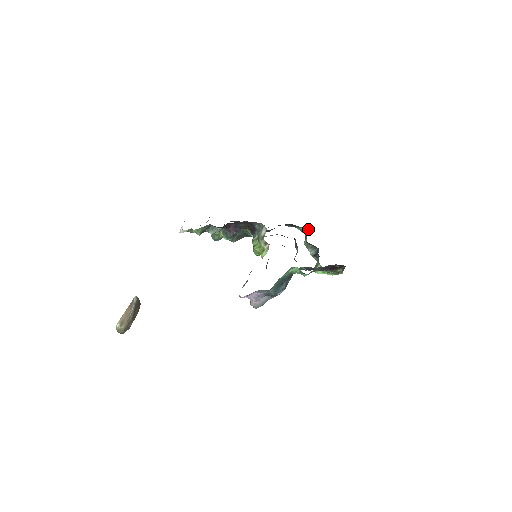
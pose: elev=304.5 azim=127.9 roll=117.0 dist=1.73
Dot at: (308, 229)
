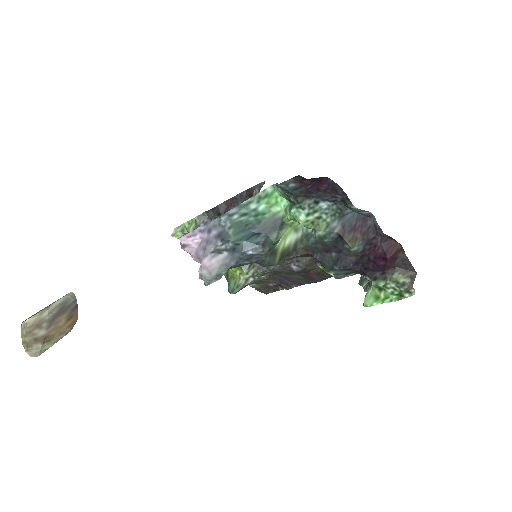
Dot at: occluded
